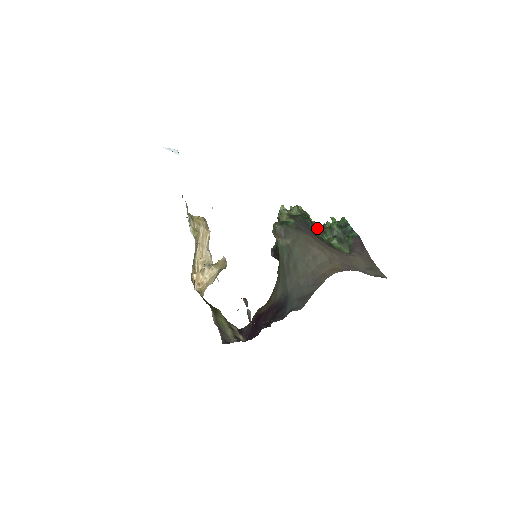
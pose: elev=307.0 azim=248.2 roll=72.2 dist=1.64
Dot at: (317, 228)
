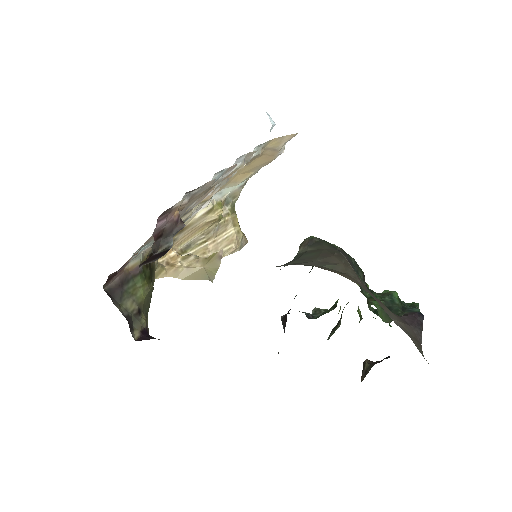
Dot at: occluded
